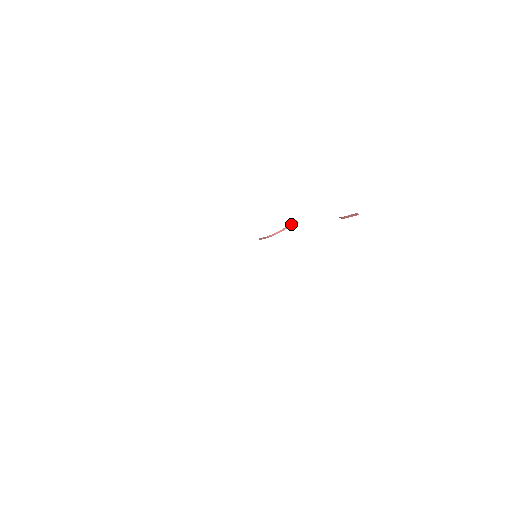
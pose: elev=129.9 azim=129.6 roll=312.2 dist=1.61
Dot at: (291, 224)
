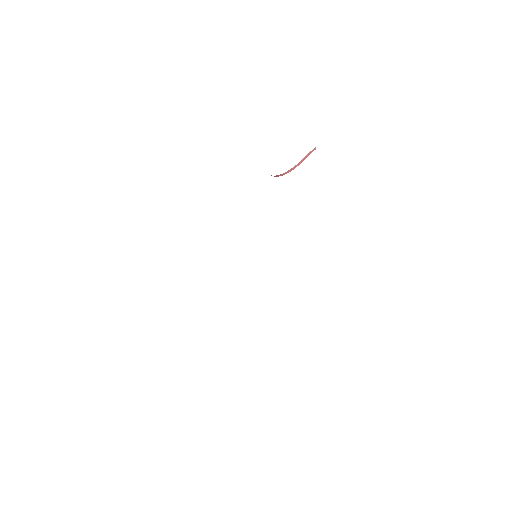
Dot at: (306, 155)
